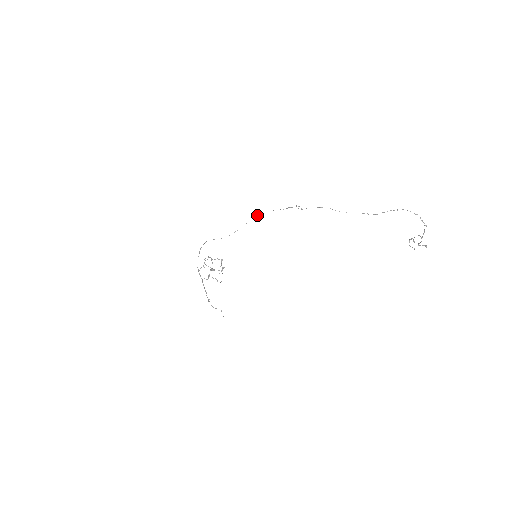
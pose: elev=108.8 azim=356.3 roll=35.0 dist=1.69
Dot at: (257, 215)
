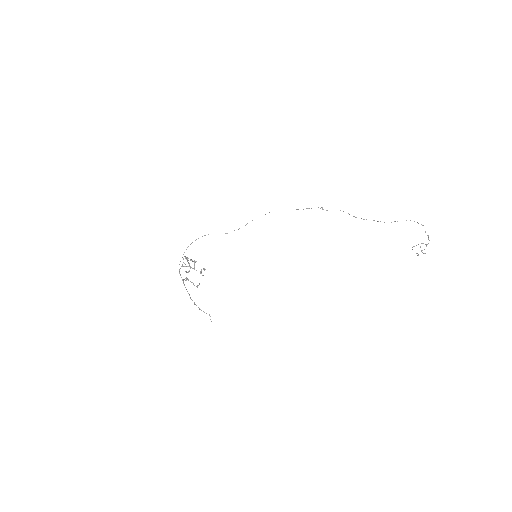
Dot at: occluded
